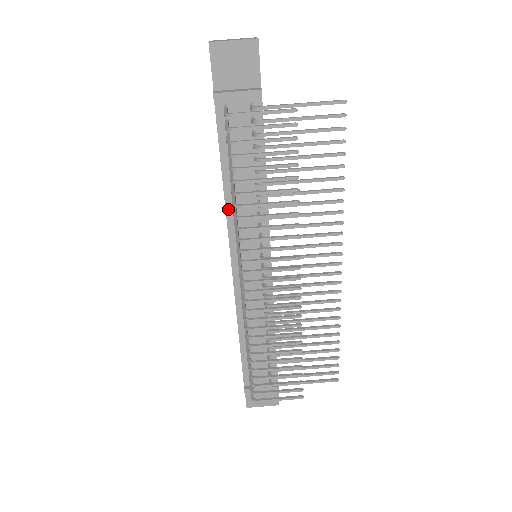
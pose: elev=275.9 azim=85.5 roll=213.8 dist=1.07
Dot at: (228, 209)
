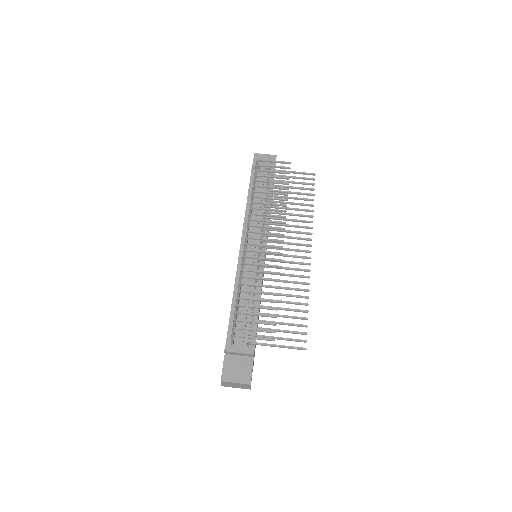
Dot at: (246, 216)
